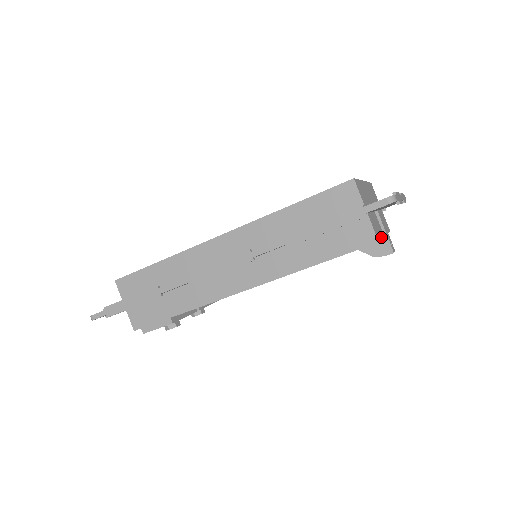
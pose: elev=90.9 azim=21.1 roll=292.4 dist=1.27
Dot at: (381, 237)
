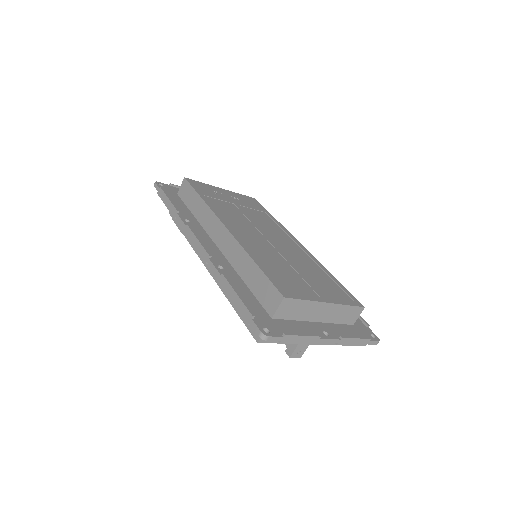
Dot at: occluded
